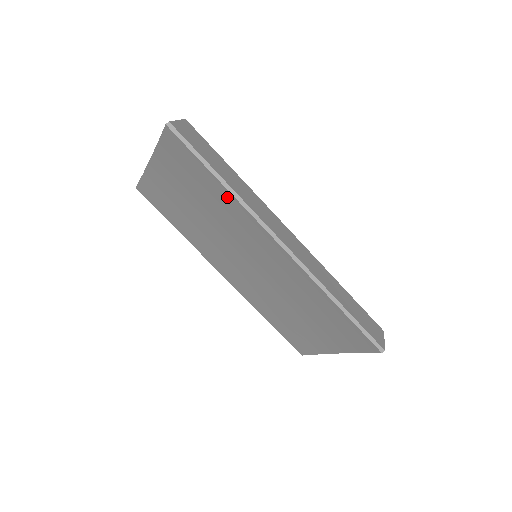
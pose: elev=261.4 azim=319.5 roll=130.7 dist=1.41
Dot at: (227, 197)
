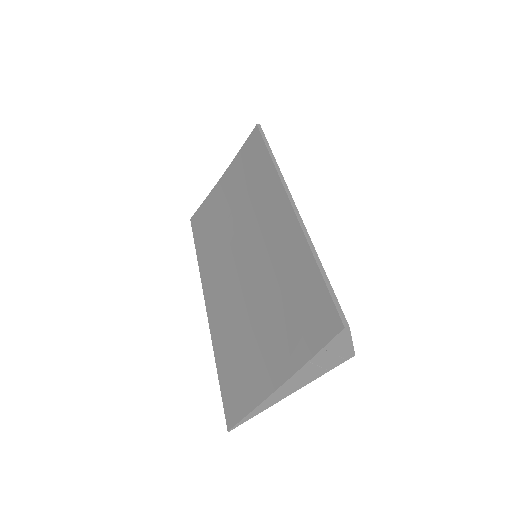
Dot at: (268, 171)
